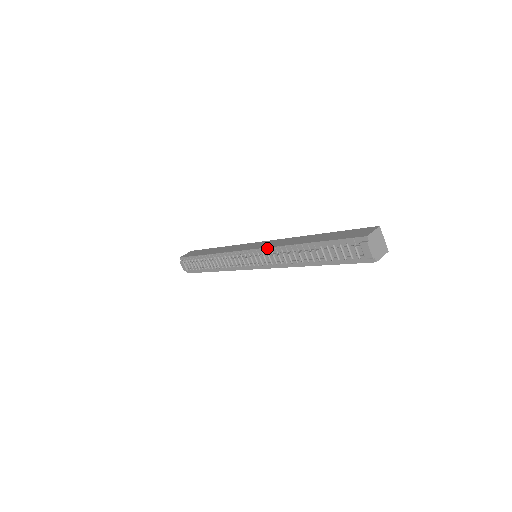
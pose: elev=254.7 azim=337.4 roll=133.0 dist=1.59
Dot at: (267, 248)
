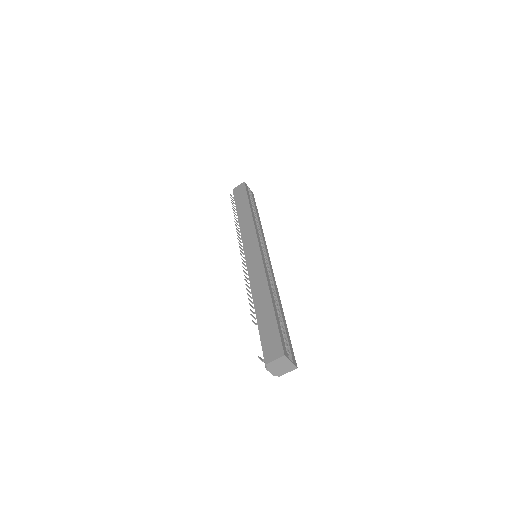
Dot at: (248, 273)
